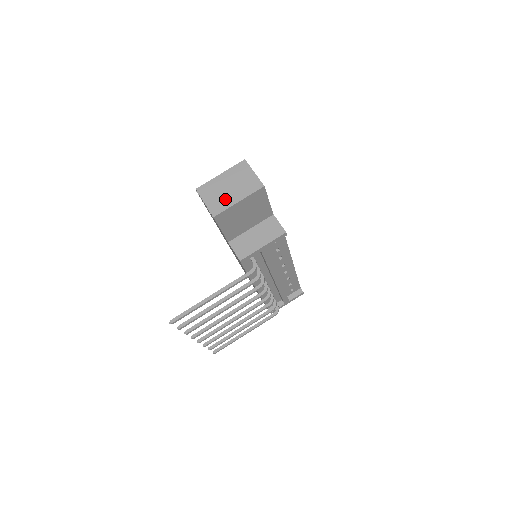
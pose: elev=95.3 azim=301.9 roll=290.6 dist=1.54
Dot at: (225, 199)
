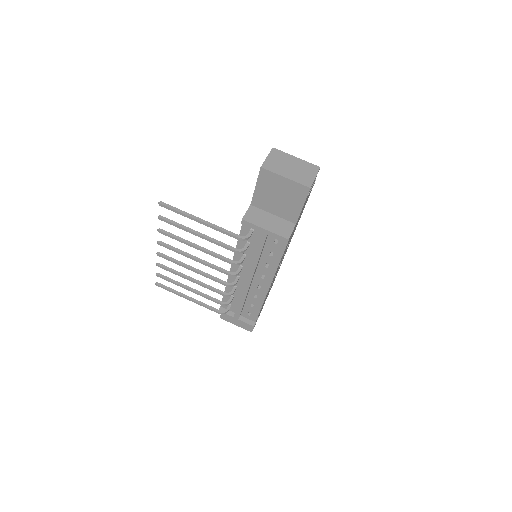
Dot at: (280, 168)
